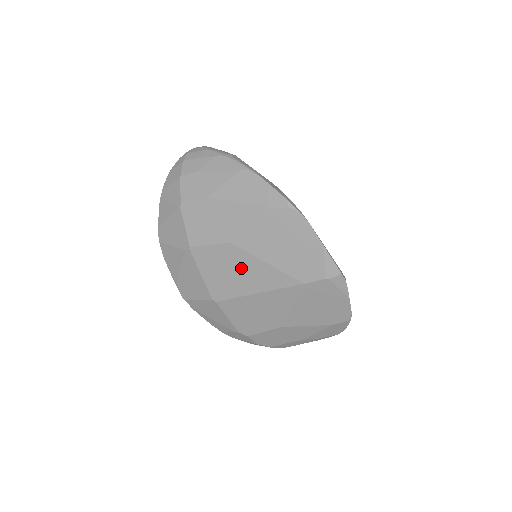
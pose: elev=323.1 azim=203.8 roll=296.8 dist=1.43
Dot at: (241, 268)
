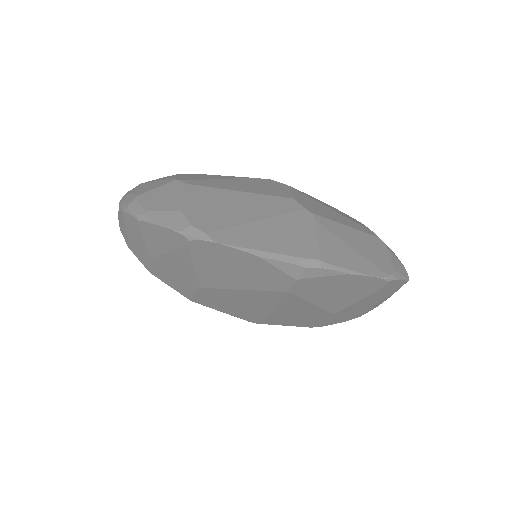
Dot at: (234, 299)
